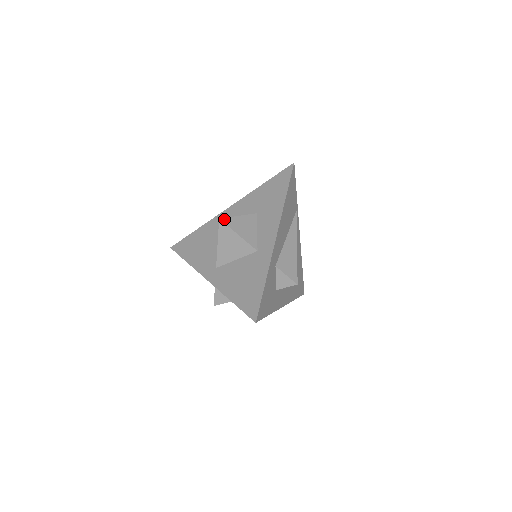
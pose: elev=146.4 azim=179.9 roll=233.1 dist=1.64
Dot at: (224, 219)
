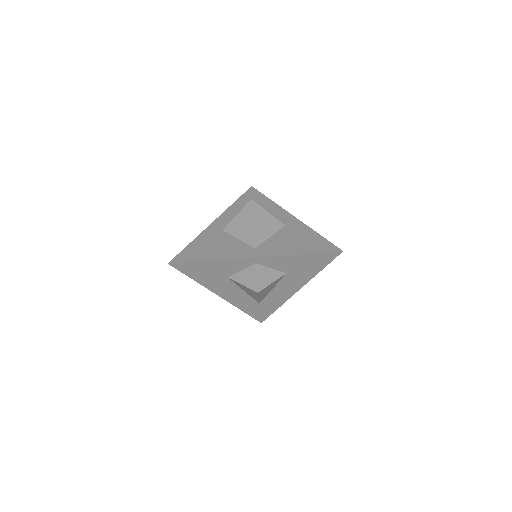
Dot at: (253, 201)
